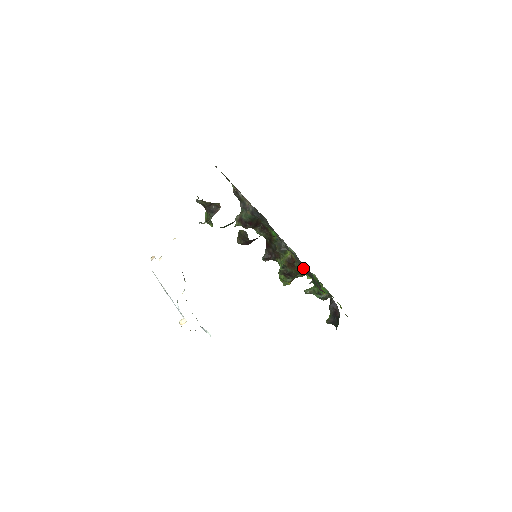
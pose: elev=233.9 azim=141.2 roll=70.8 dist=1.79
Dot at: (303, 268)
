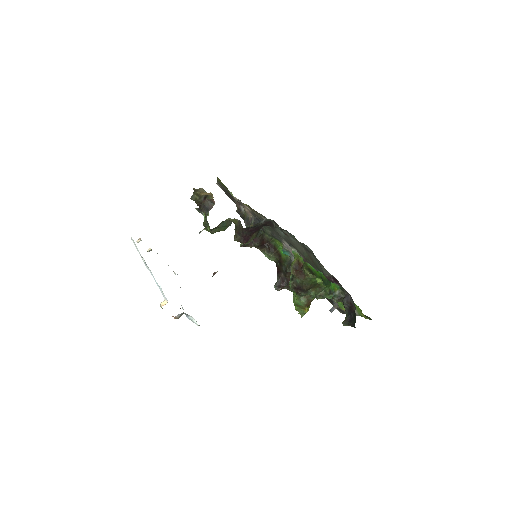
Dot at: (307, 260)
